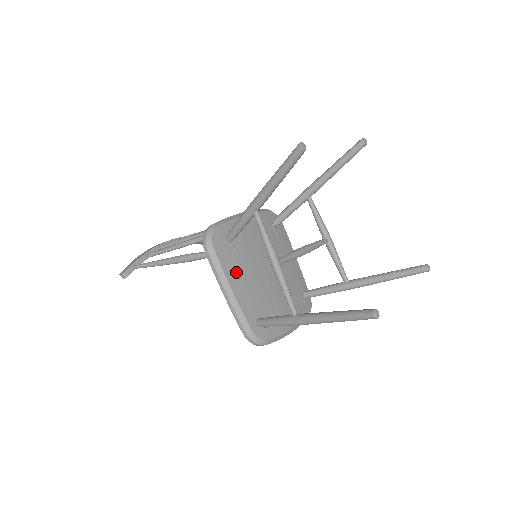
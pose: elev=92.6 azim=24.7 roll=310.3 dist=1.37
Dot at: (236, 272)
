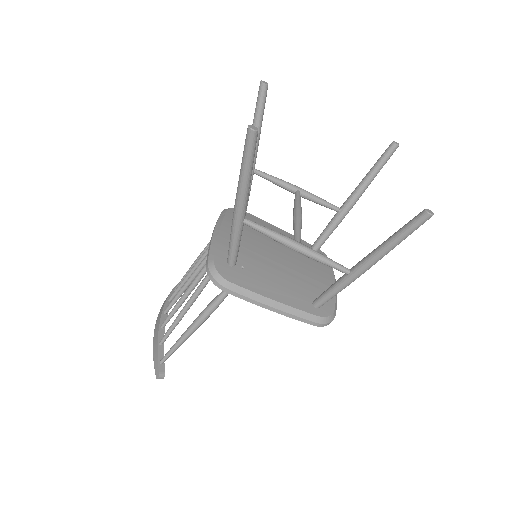
Dot at: (263, 284)
